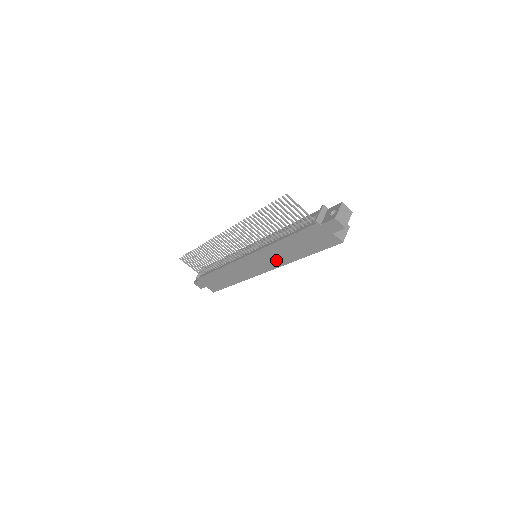
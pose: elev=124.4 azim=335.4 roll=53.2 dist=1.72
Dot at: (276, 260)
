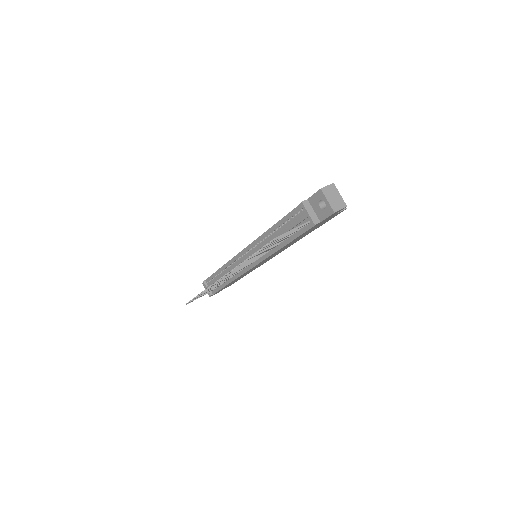
Dot at: occluded
